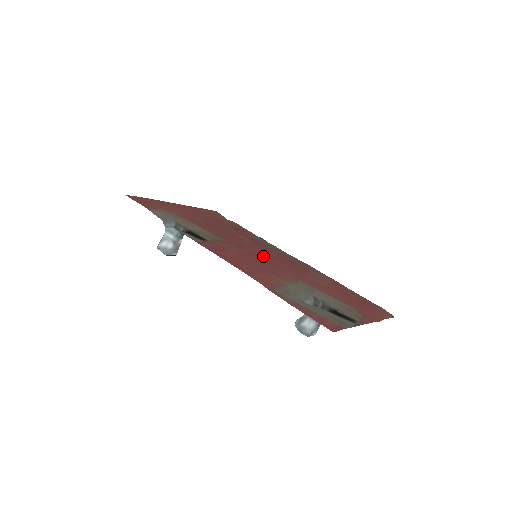
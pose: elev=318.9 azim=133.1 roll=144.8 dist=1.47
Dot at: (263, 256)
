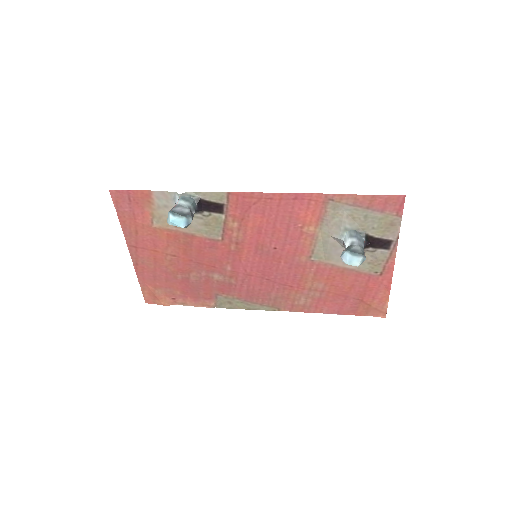
Dot at: (261, 259)
